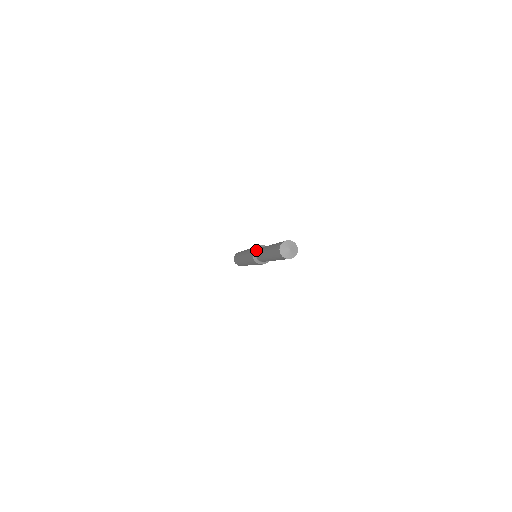
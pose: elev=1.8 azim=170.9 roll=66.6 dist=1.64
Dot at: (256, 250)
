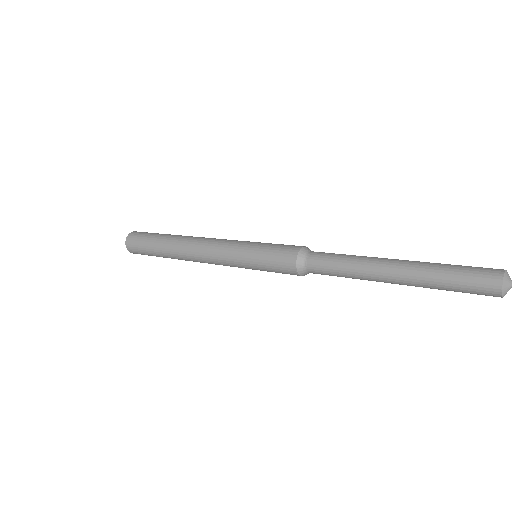
Dot at: (308, 250)
